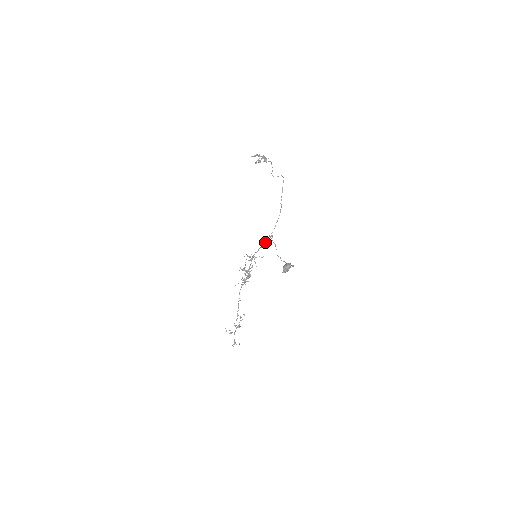
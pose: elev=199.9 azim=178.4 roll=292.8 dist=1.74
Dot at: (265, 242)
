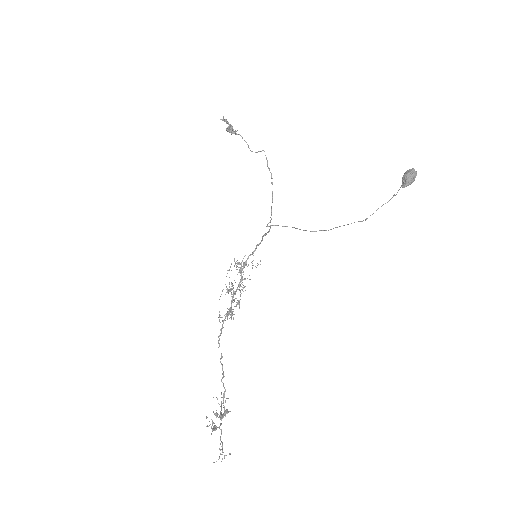
Dot at: (263, 236)
